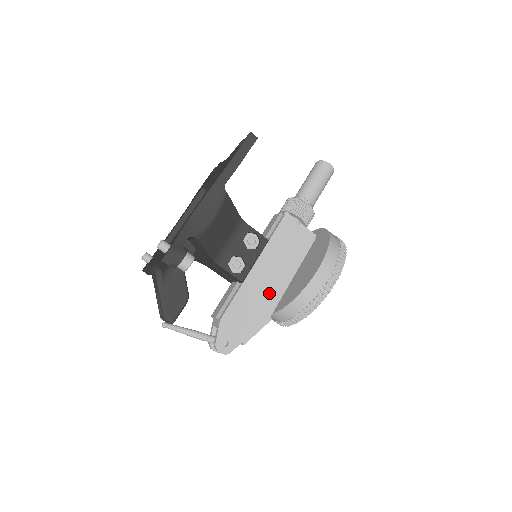
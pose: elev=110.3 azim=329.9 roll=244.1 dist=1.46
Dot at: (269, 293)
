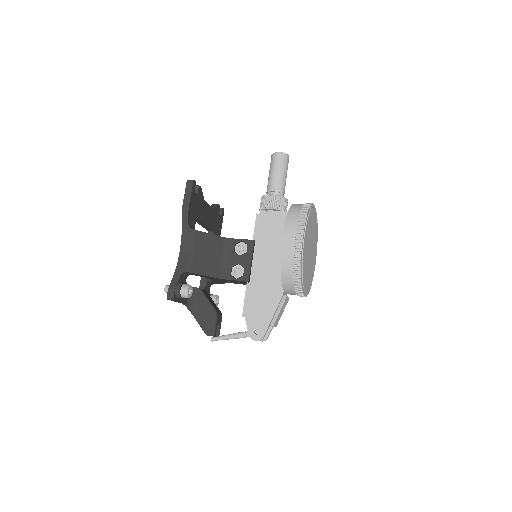
Dot at: (273, 278)
